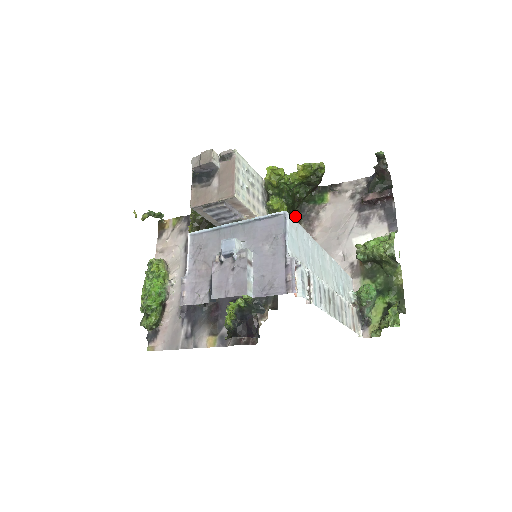
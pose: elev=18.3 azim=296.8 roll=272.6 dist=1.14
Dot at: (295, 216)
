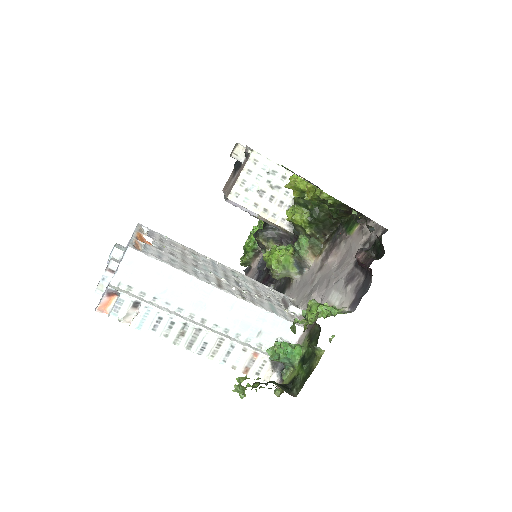
Dot at: (331, 232)
